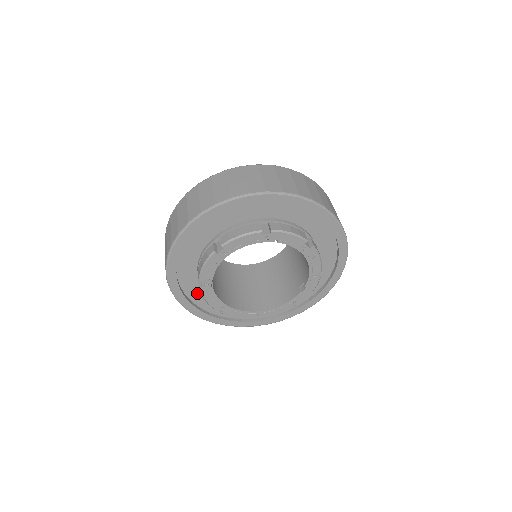
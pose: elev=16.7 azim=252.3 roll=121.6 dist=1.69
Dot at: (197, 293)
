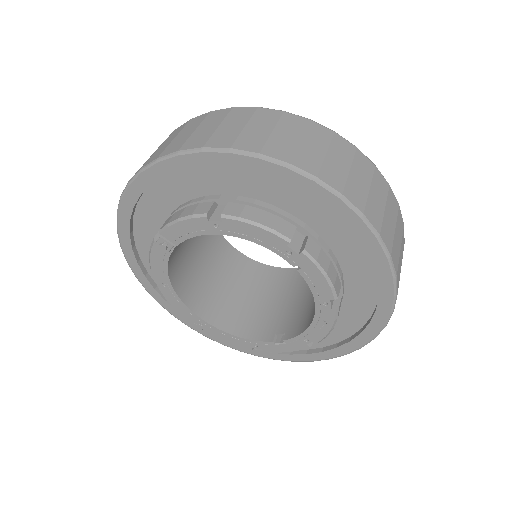
Dot at: (149, 241)
